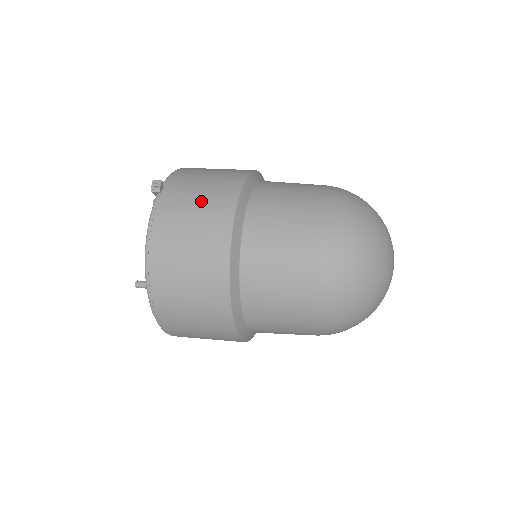
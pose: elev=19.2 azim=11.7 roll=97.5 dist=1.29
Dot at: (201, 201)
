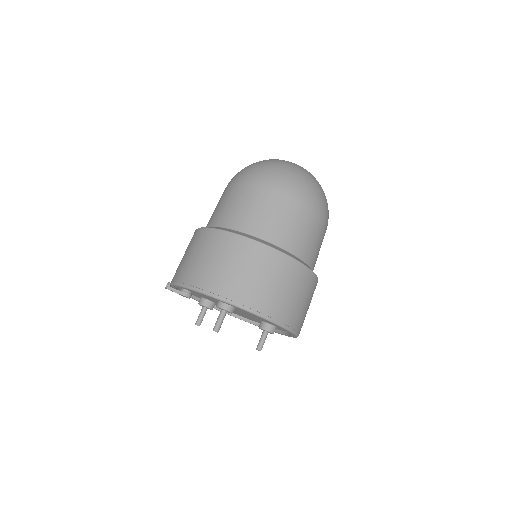
Dot at: occluded
